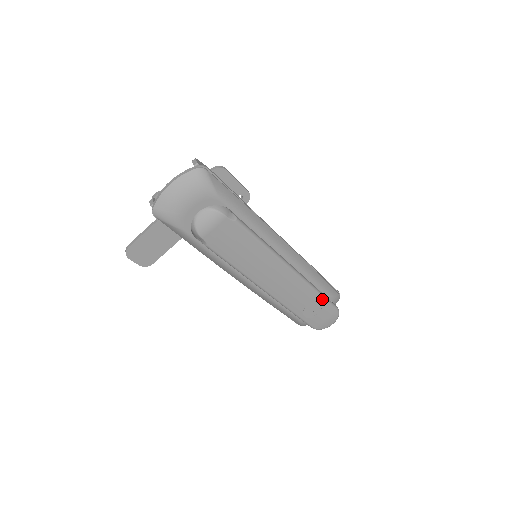
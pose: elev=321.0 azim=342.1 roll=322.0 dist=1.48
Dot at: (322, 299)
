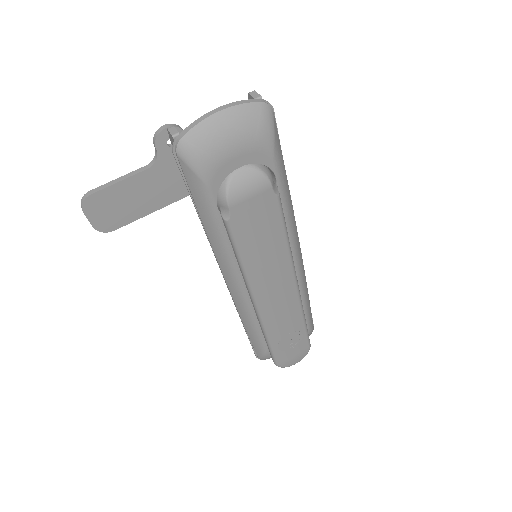
Dot at: (304, 329)
